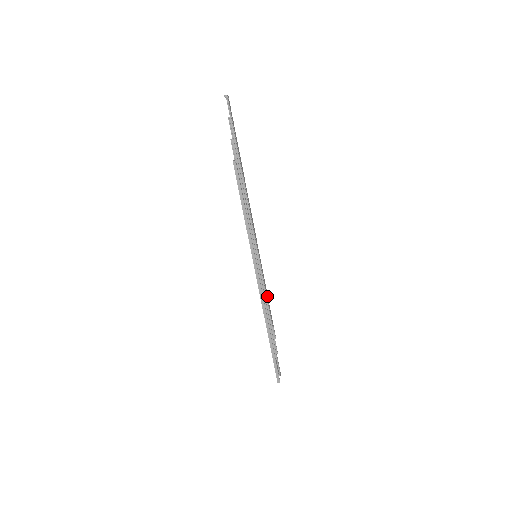
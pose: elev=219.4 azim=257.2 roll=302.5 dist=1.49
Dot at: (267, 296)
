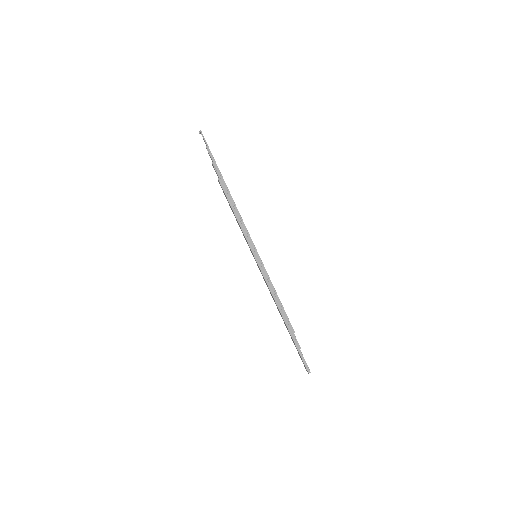
Dot at: (275, 291)
